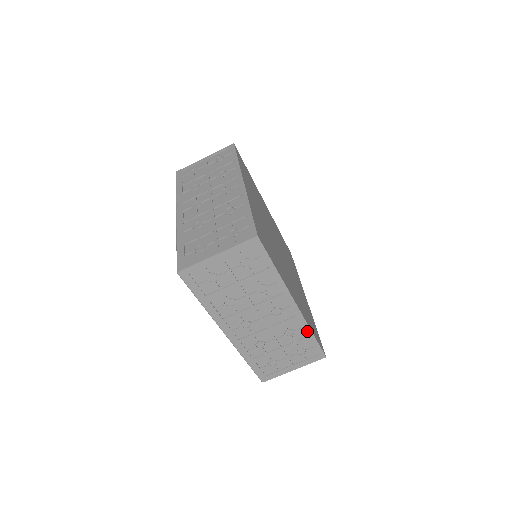
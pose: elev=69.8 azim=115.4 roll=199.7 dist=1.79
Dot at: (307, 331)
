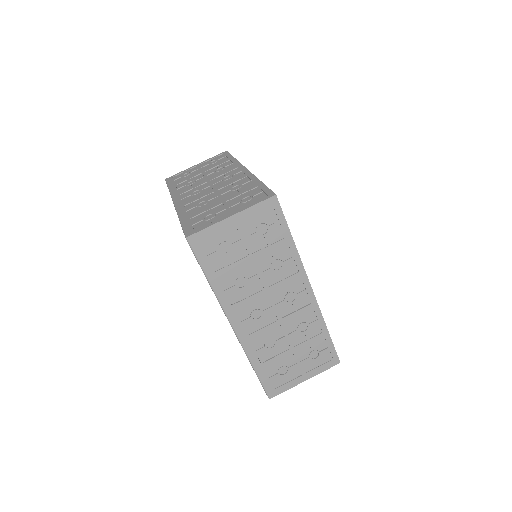
Dot at: (321, 325)
